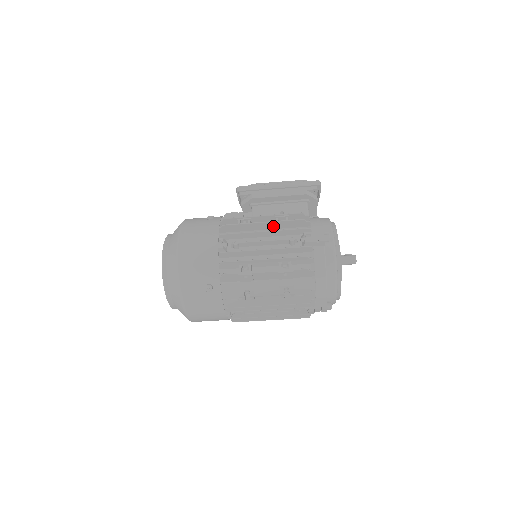
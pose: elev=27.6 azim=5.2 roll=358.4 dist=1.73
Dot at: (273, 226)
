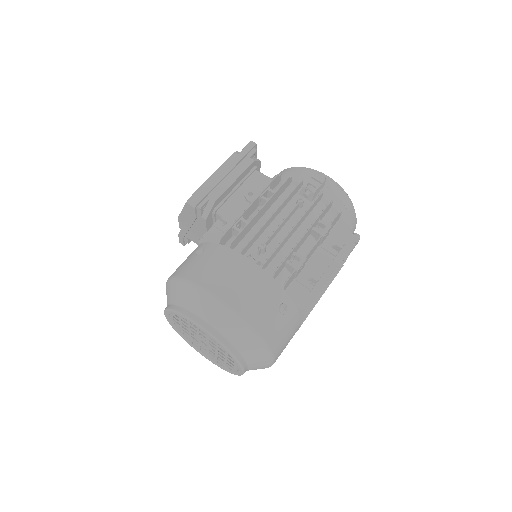
Dot at: (268, 206)
